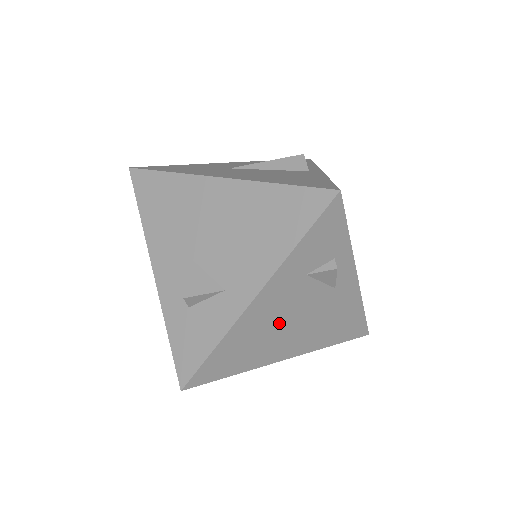
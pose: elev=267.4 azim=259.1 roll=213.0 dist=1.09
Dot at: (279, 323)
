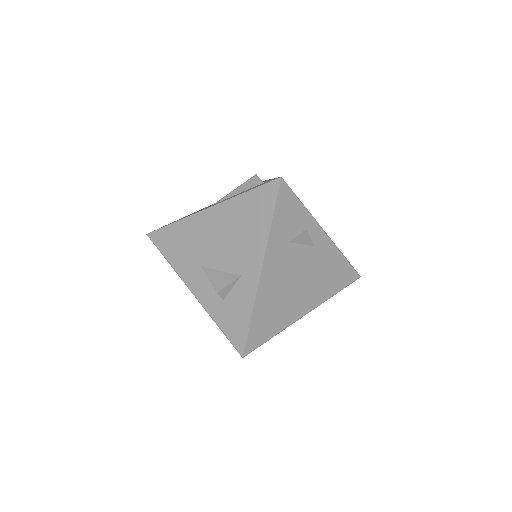
Dot at: (288, 285)
